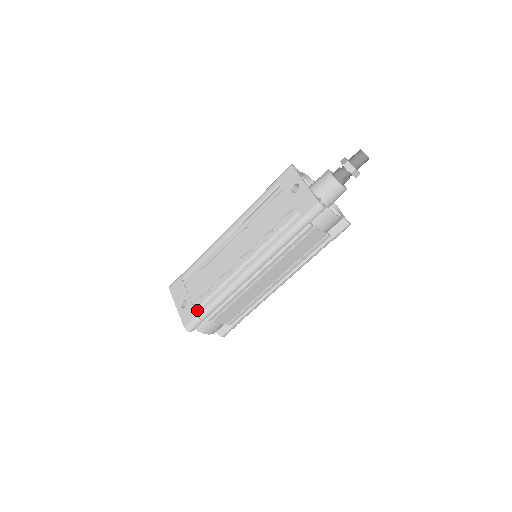
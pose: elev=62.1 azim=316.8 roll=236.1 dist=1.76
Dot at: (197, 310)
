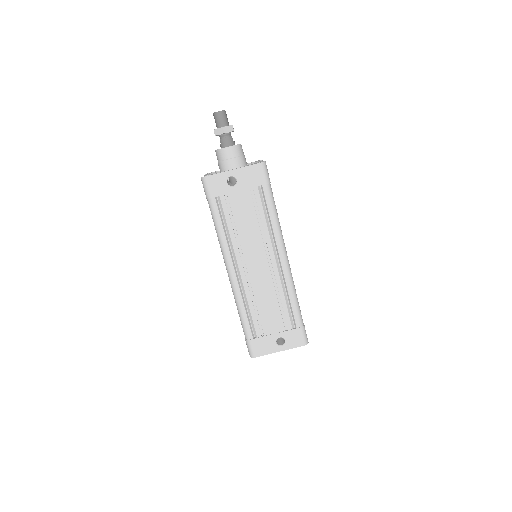
Dot at: (293, 327)
